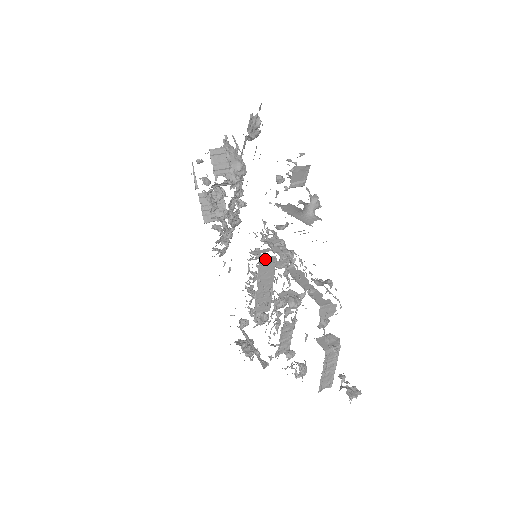
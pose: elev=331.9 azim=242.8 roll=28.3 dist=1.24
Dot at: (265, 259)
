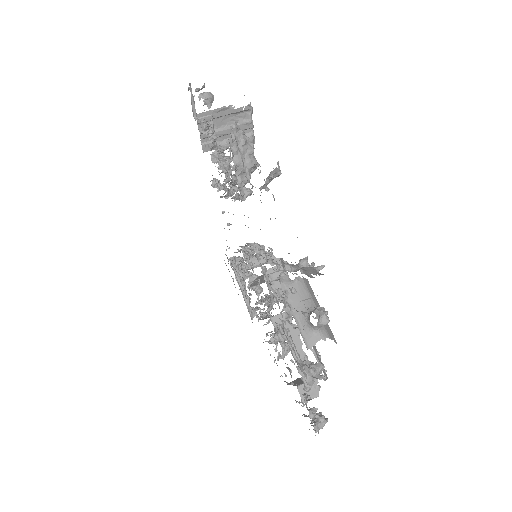
Dot at: occluded
